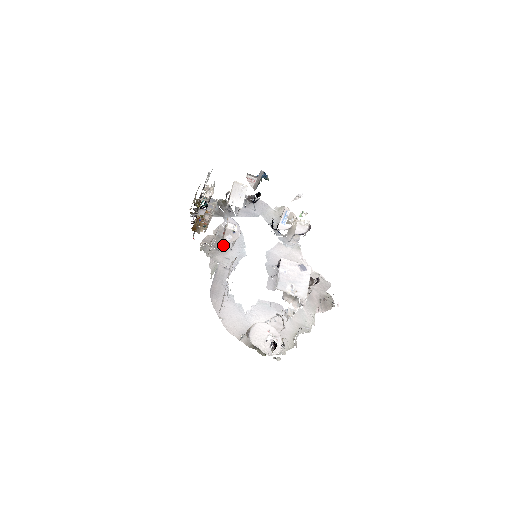
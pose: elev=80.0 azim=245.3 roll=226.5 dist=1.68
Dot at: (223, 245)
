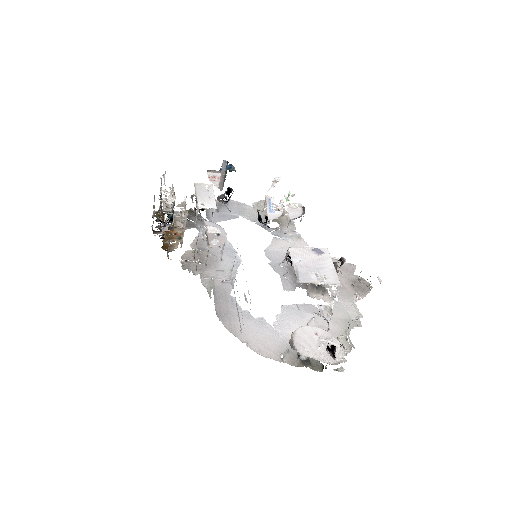
Dot at: (209, 257)
